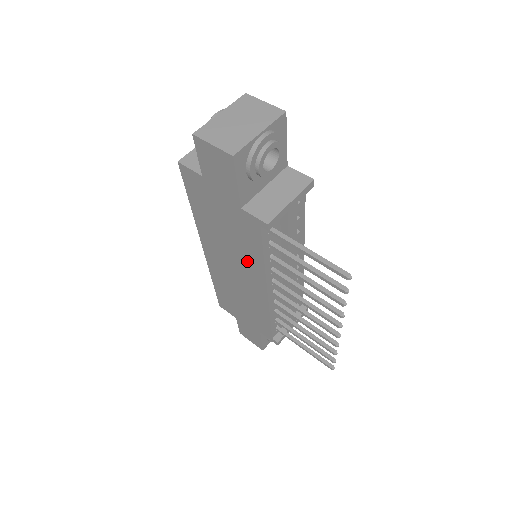
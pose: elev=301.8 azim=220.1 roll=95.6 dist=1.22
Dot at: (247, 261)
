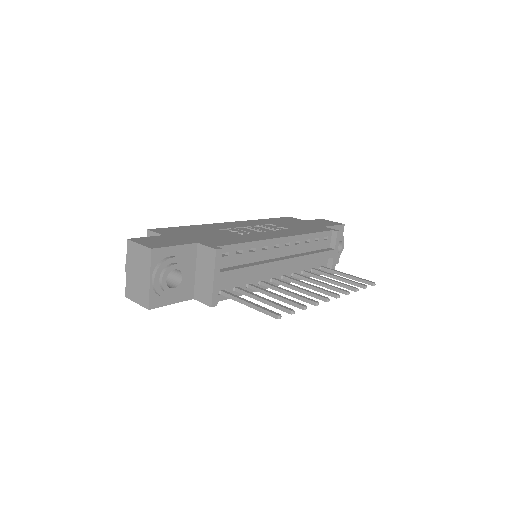
Dot at: occluded
